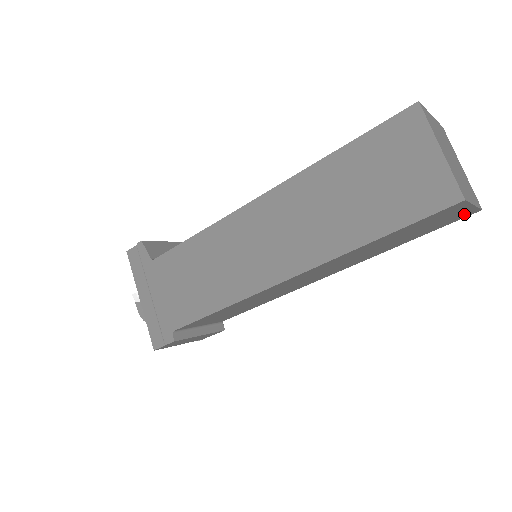
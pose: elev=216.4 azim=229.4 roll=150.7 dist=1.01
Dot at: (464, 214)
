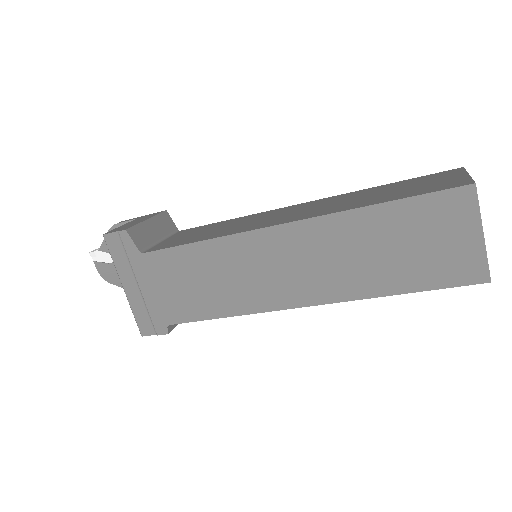
Dot at: occluded
